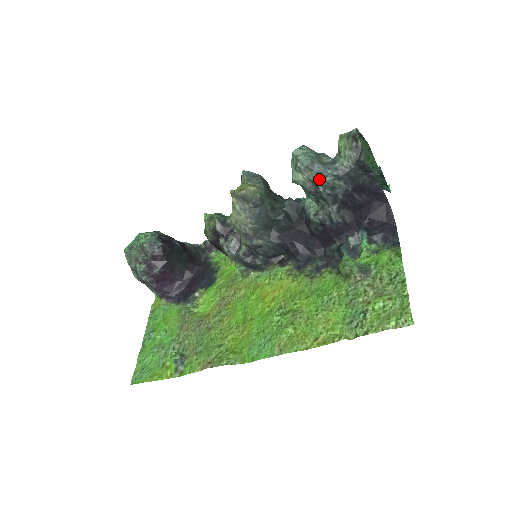
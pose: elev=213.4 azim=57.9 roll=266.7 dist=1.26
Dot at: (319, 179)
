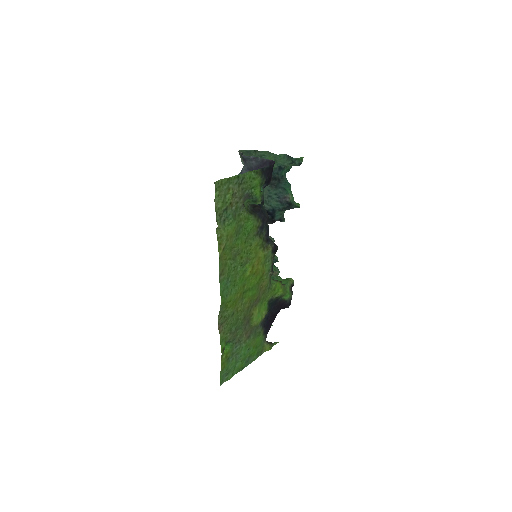
Dot at: occluded
